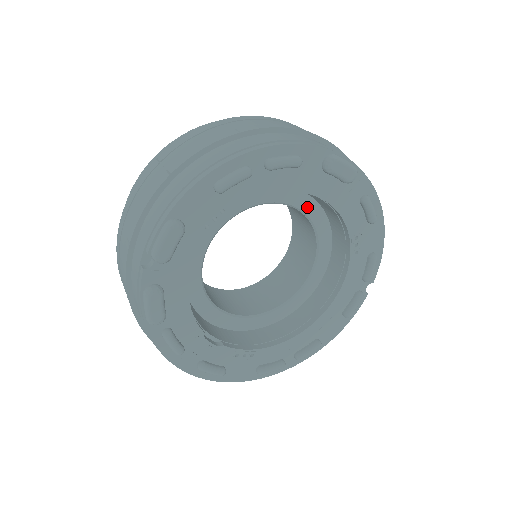
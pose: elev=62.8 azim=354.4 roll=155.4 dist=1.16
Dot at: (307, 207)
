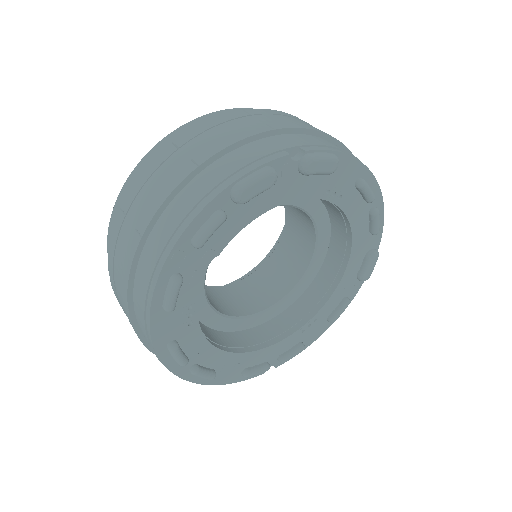
Dot at: (315, 266)
